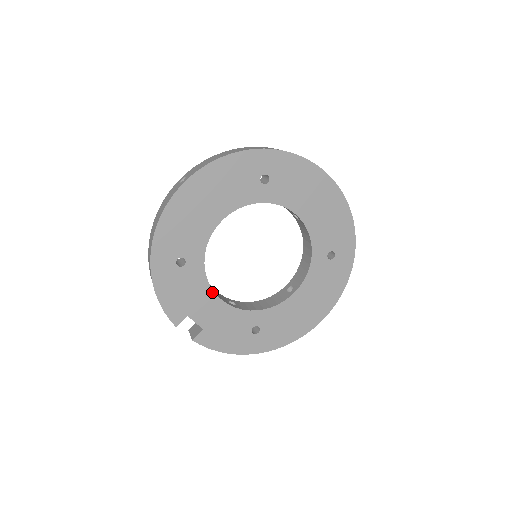
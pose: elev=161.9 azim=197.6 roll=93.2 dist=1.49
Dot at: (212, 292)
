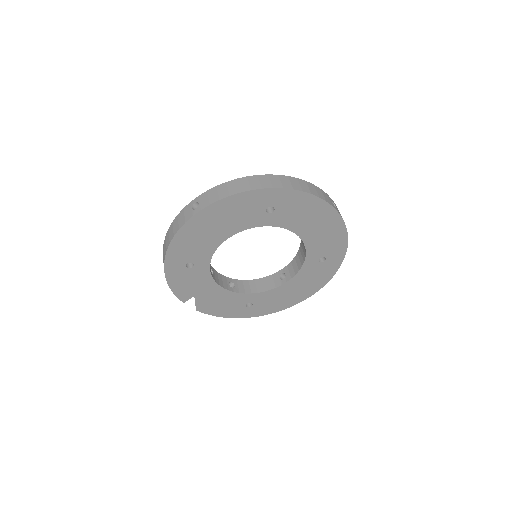
Dot at: (215, 283)
